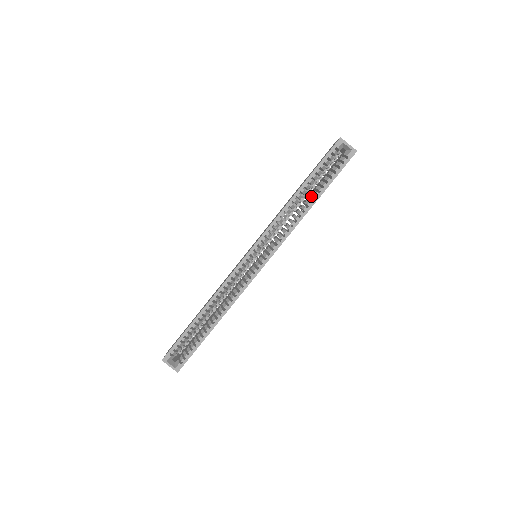
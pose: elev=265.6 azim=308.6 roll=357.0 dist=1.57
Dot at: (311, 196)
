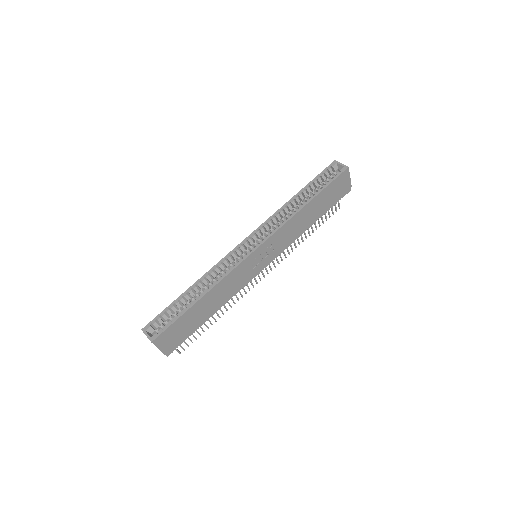
Dot at: (307, 199)
